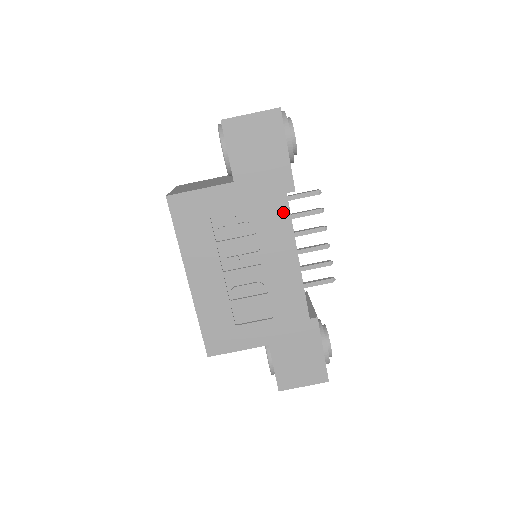
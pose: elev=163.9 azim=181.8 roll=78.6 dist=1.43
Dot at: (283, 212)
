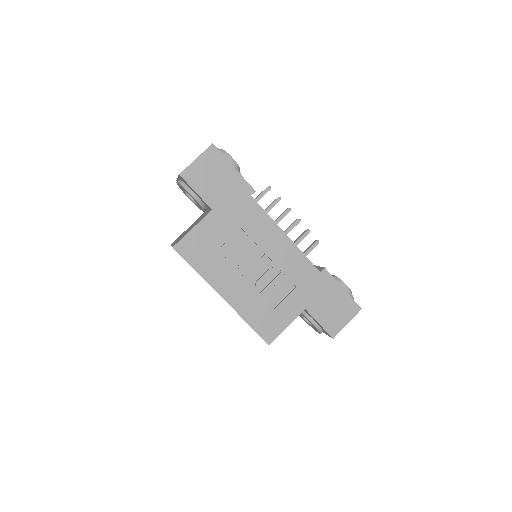
Dot at: (256, 210)
